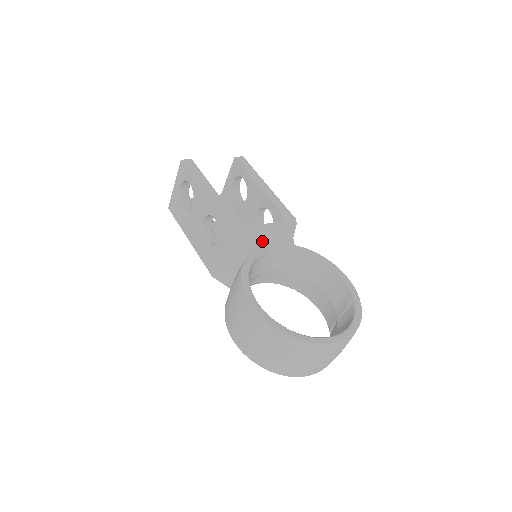
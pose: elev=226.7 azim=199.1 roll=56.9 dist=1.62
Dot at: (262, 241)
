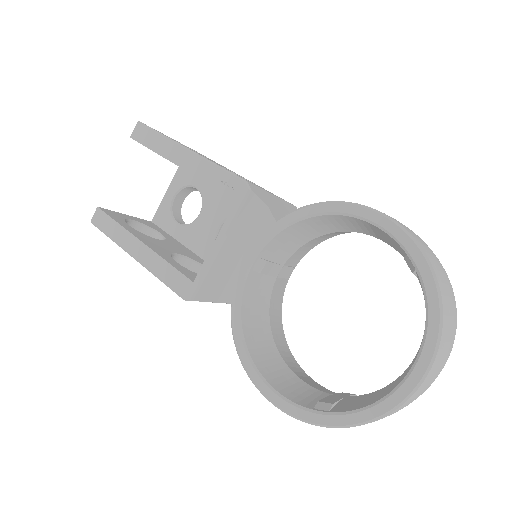
Dot at: (232, 264)
